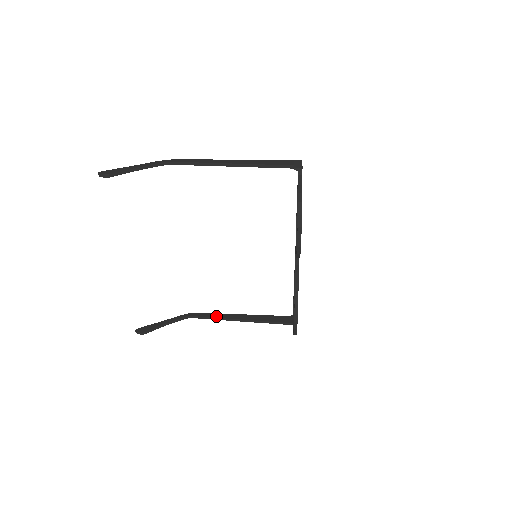
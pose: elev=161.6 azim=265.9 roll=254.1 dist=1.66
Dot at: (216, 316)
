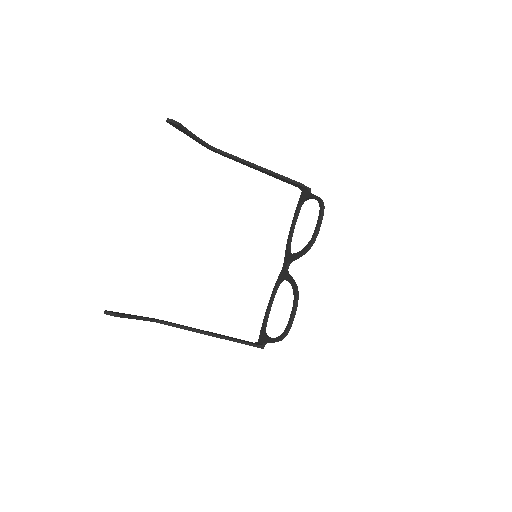
Dot at: (186, 326)
